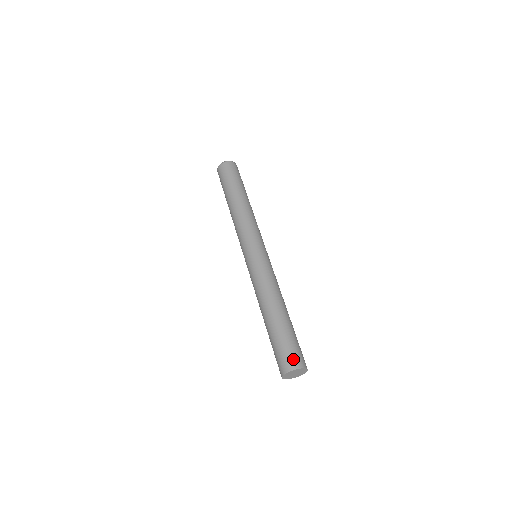
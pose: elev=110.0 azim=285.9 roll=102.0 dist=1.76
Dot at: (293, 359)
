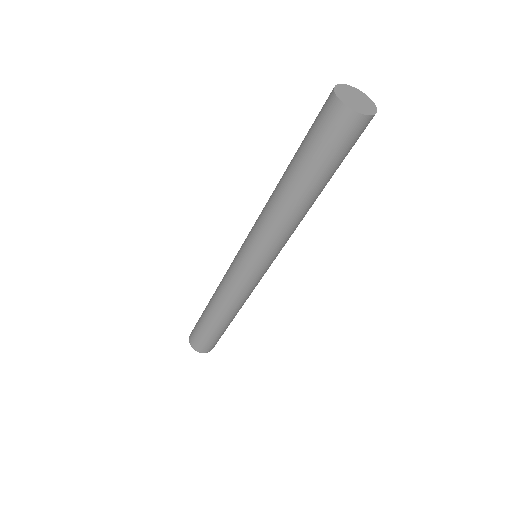
Dot at: (326, 101)
